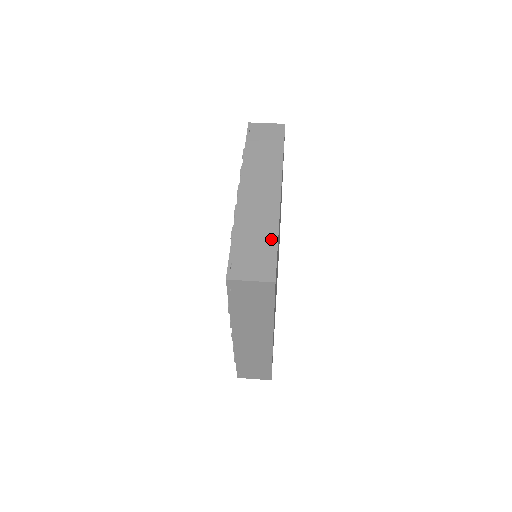
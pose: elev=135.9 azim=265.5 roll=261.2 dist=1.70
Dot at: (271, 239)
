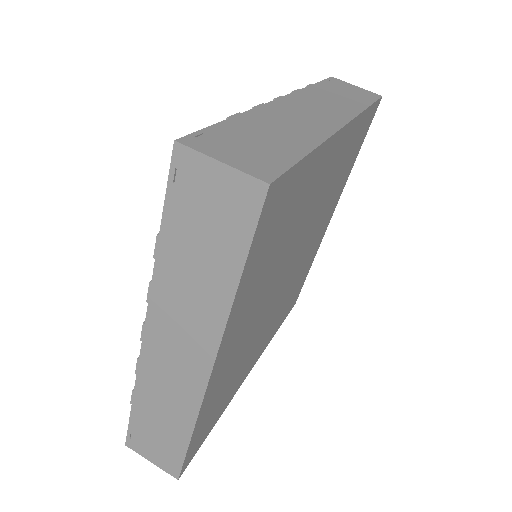
Dot at: (298, 146)
